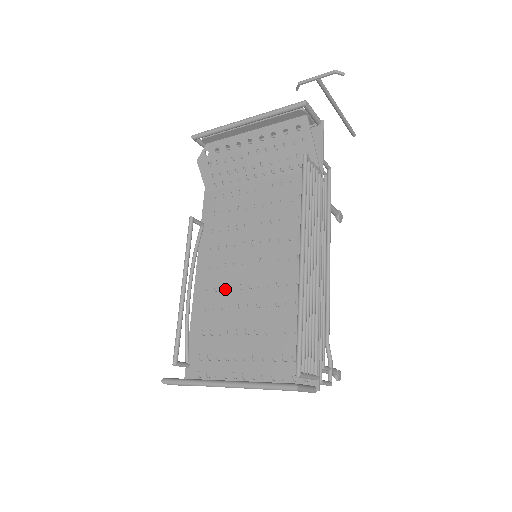
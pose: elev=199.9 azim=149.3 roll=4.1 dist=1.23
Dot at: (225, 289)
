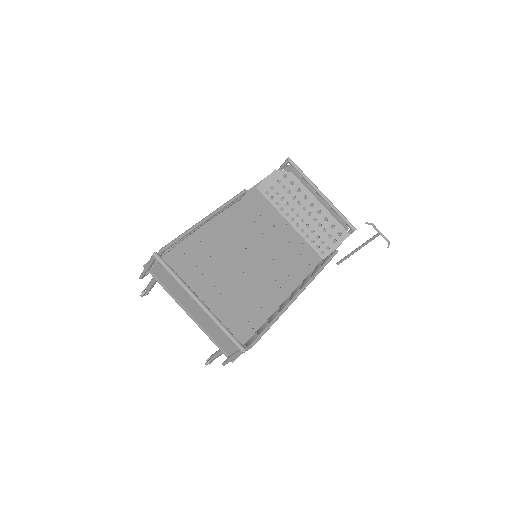
Dot at: (222, 249)
